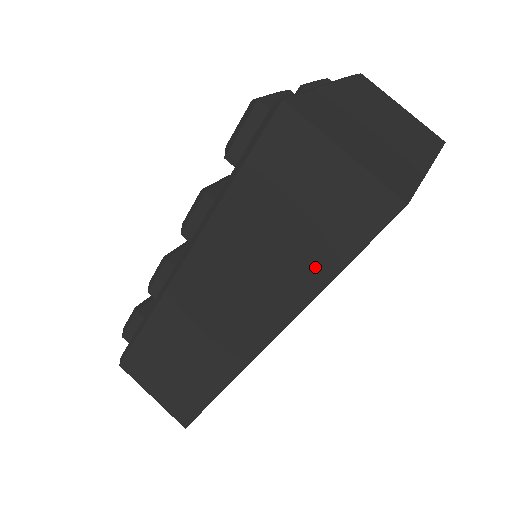
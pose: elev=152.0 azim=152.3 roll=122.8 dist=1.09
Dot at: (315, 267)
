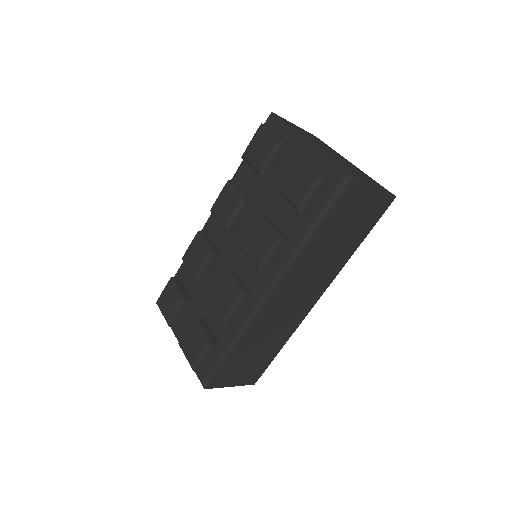
Dot at: (353, 244)
